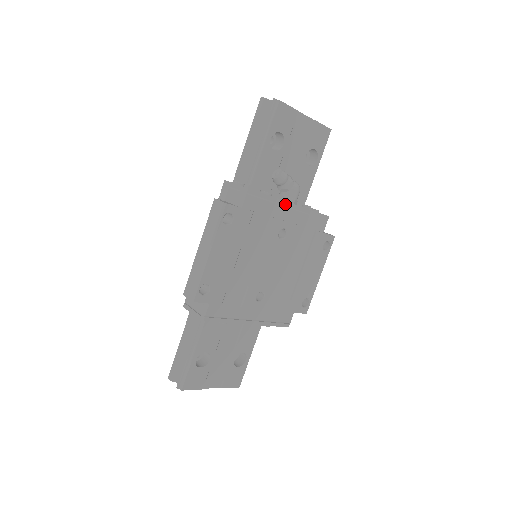
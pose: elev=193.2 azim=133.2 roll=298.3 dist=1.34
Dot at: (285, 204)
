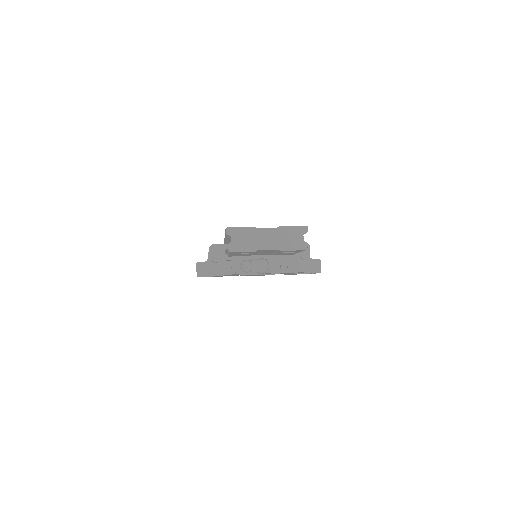
Dot at: occluded
